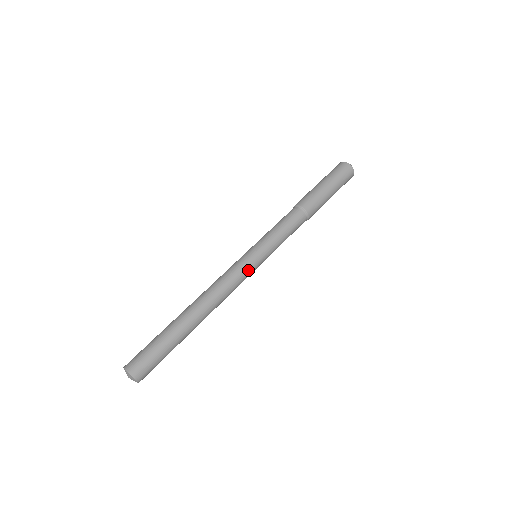
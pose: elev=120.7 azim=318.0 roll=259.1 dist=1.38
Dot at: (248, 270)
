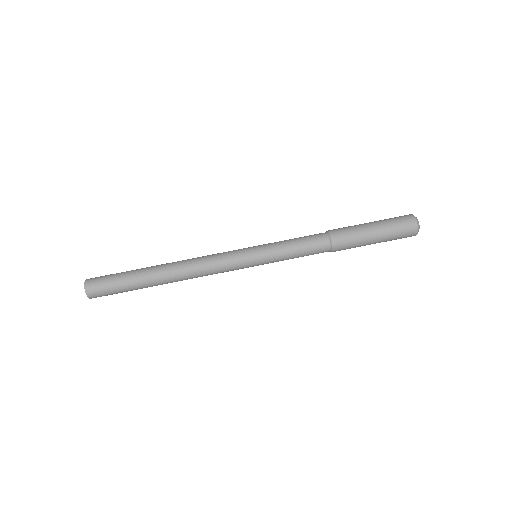
Dot at: (235, 258)
